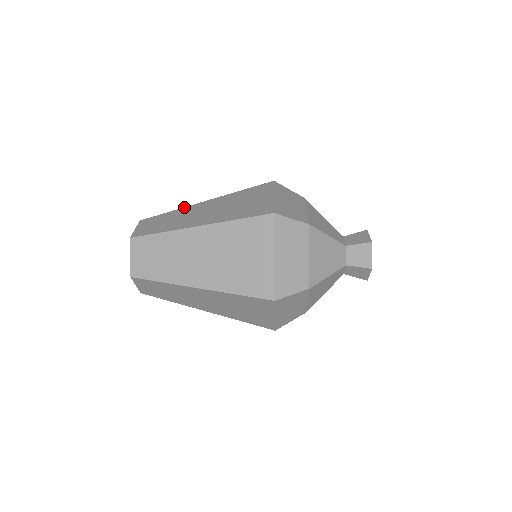
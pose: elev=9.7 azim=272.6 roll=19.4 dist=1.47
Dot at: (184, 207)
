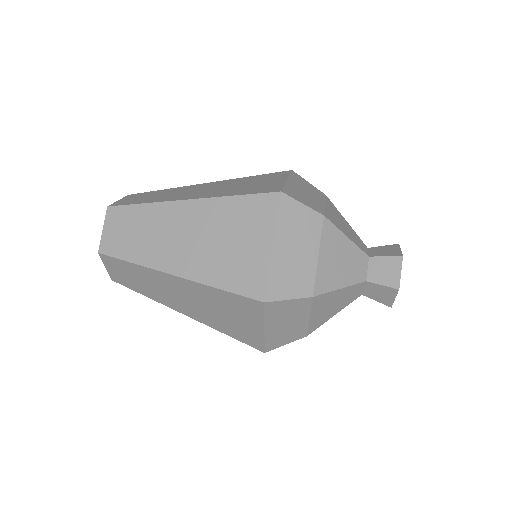
Dot at: (147, 269)
